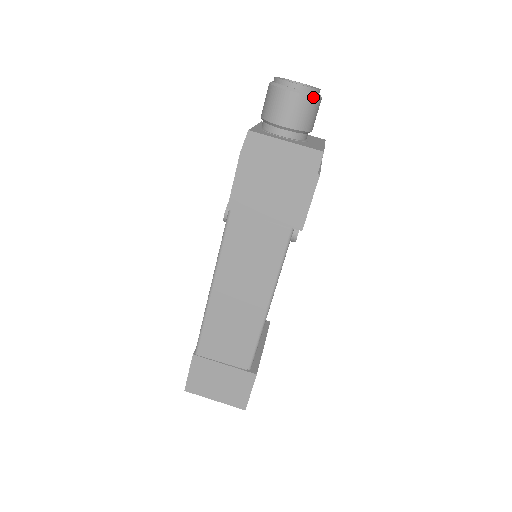
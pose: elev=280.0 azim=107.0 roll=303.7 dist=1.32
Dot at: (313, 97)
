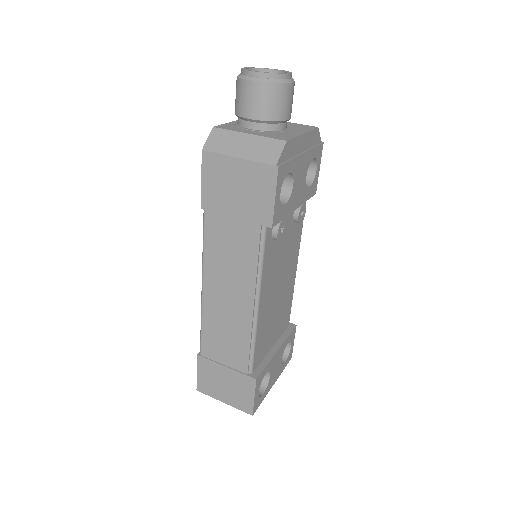
Dot at: (276, 83)
